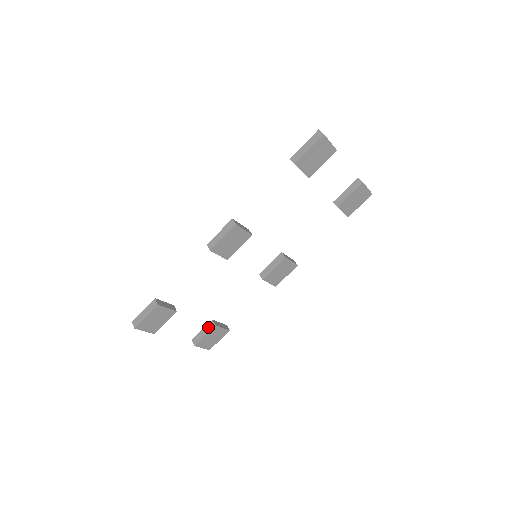
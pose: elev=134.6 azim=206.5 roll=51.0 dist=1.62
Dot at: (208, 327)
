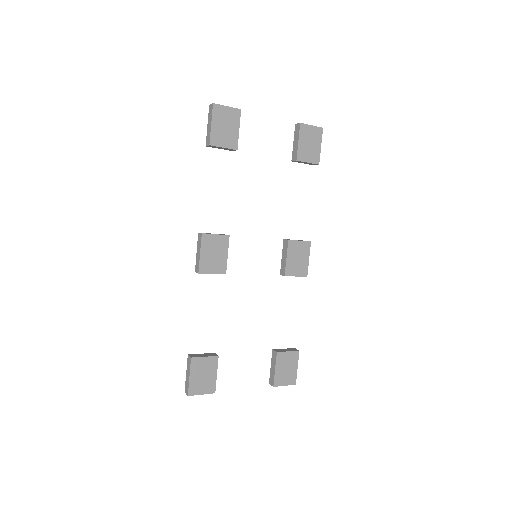
Dot at: (273, 359)
